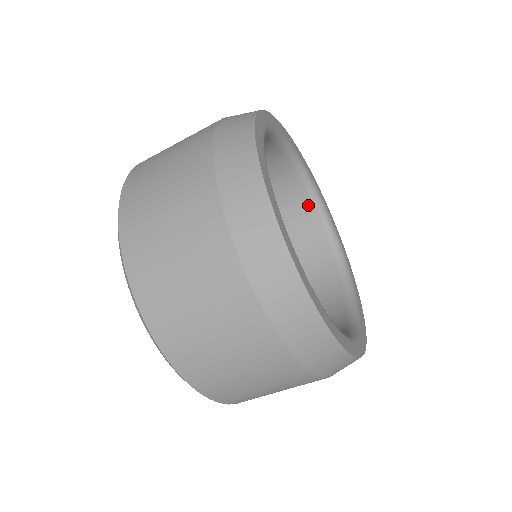
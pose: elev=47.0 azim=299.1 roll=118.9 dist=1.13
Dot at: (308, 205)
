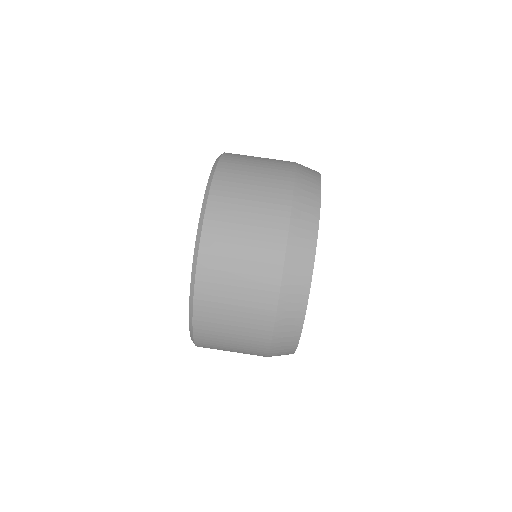
Dot at: occluded
